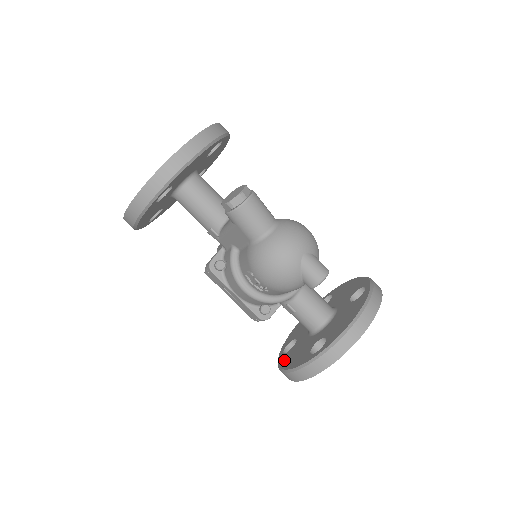
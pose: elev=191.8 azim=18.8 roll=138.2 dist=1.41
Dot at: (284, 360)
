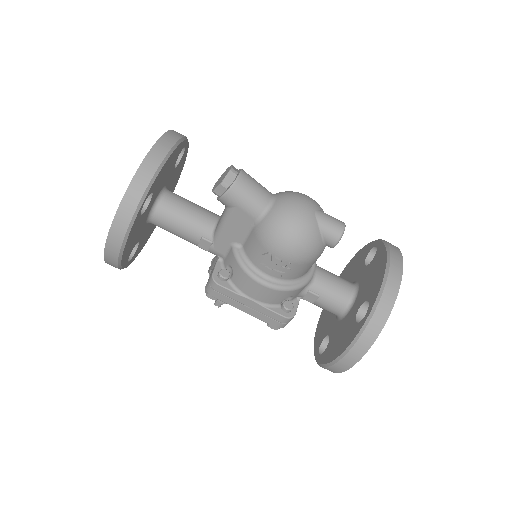
Dot at: (328, 355)
